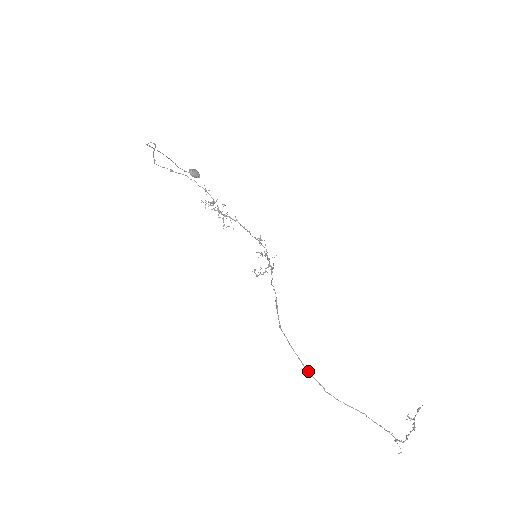
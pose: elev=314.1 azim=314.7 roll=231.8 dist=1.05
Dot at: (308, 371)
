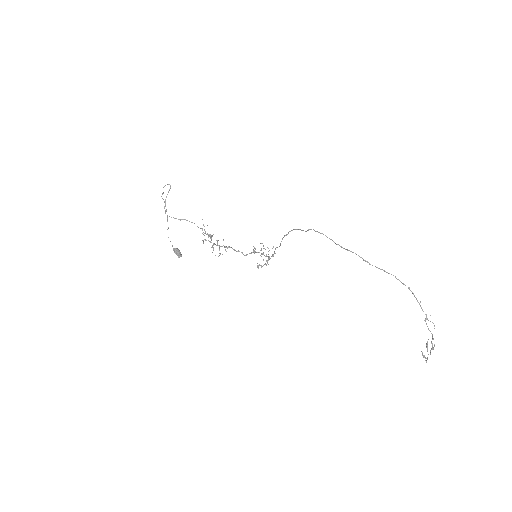
Dot at: (342, 247)
